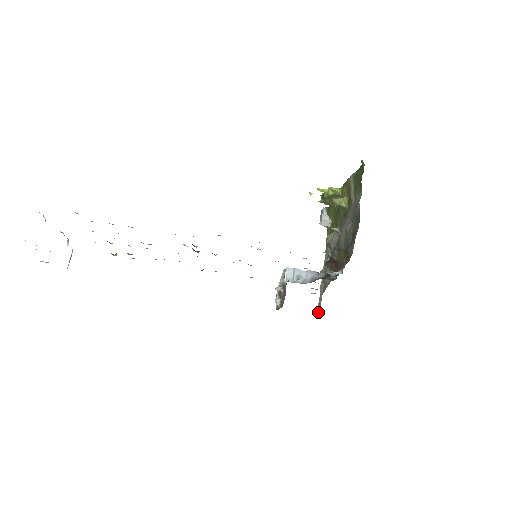
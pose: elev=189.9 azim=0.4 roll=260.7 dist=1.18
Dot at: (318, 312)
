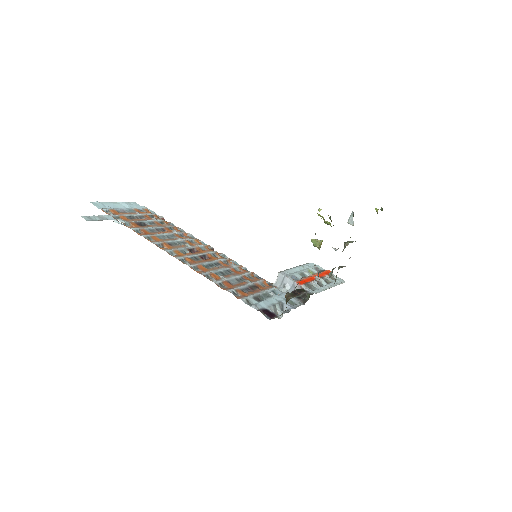
Dot at: occluded
